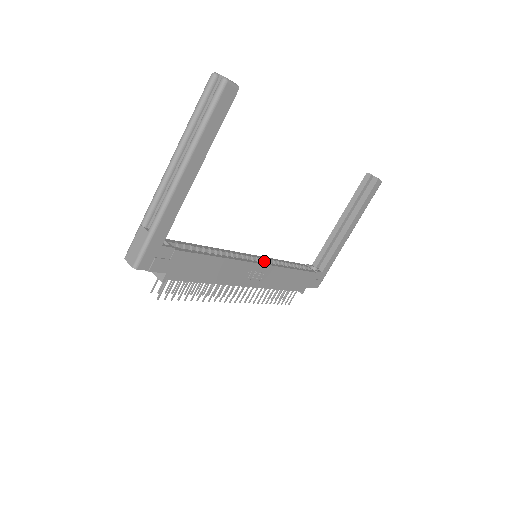
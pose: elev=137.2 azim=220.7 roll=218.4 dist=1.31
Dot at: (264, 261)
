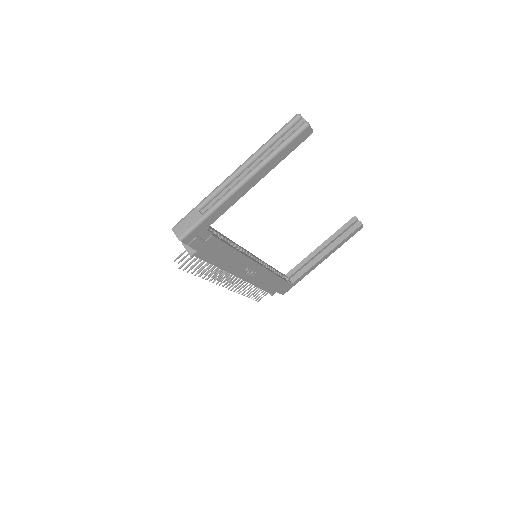
Dot at: (258, 261)
